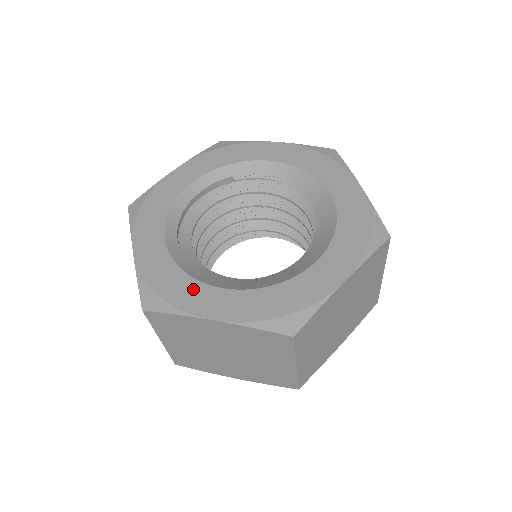
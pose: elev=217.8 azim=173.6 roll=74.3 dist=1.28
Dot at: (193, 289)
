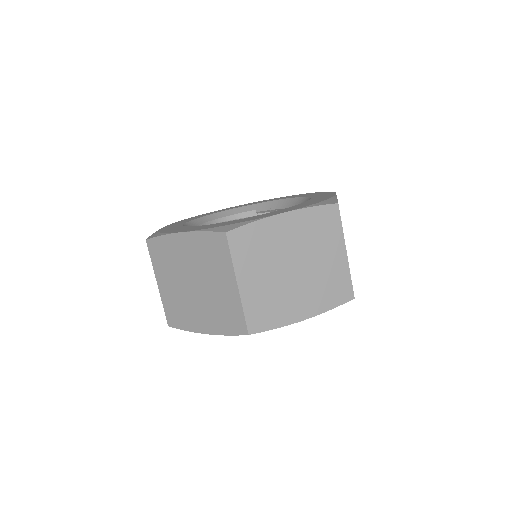
Dot at: (182, 228)
